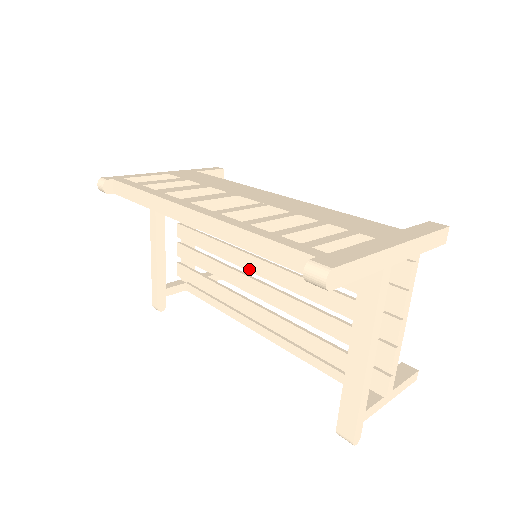
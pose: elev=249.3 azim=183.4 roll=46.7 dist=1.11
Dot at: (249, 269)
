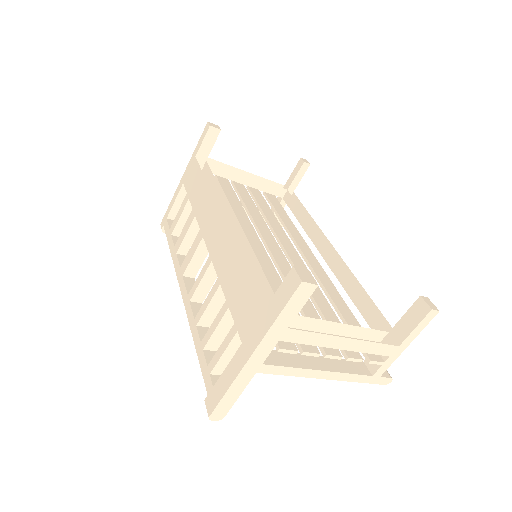
Dot at: occluded
